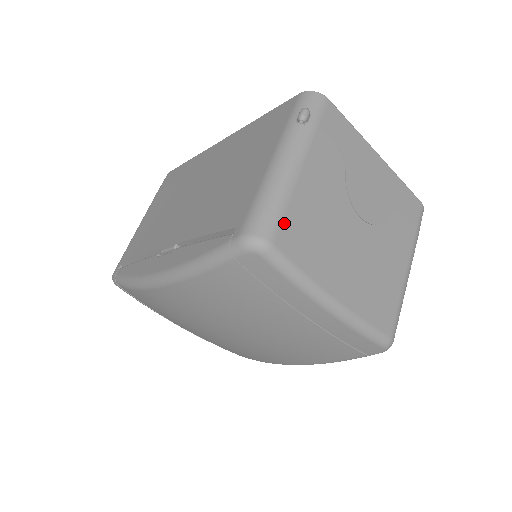
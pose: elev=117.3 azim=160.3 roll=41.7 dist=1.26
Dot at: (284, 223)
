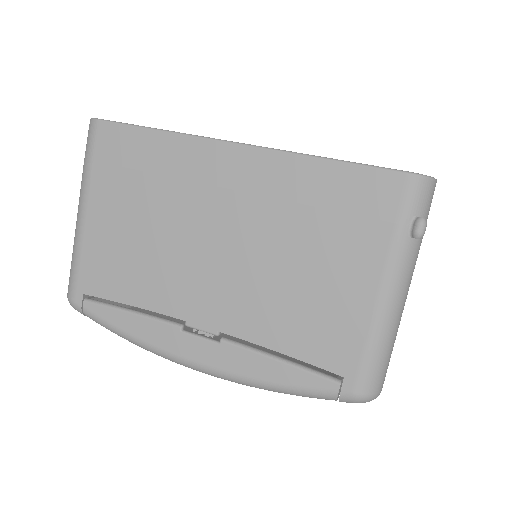
Dot at: occluded
